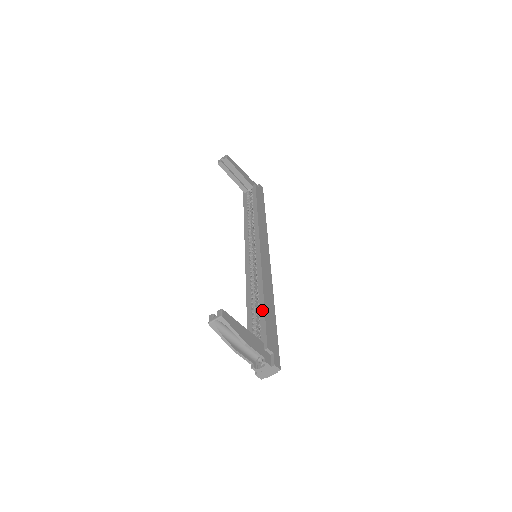
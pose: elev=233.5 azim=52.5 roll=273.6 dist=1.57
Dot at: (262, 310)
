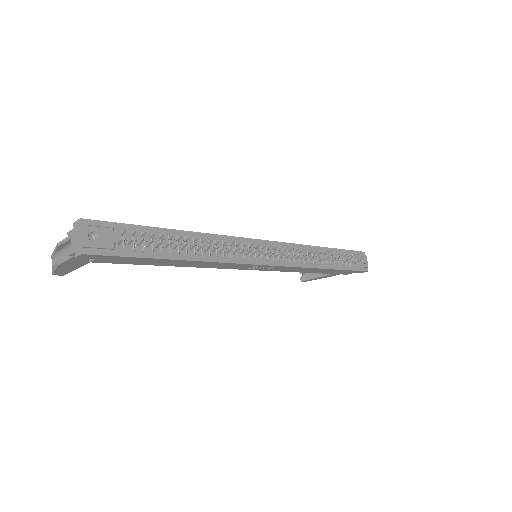
Dot at: occluded
